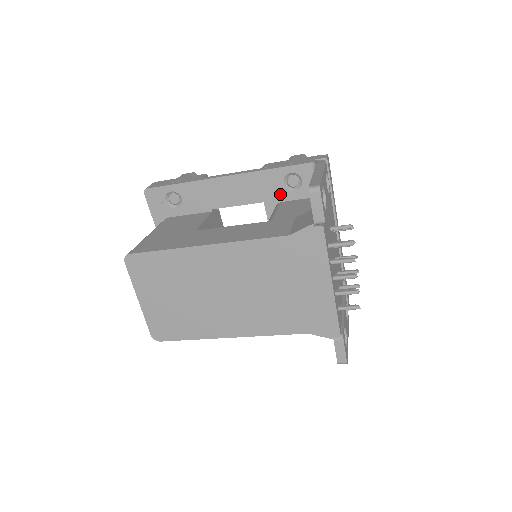
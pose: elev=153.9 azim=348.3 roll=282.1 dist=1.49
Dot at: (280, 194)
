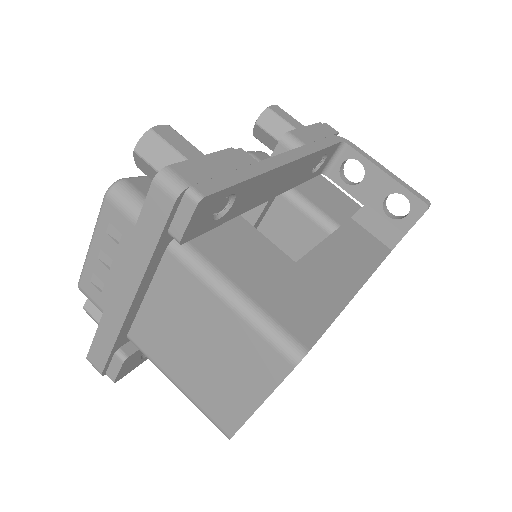
Dot at: (305, 178)
